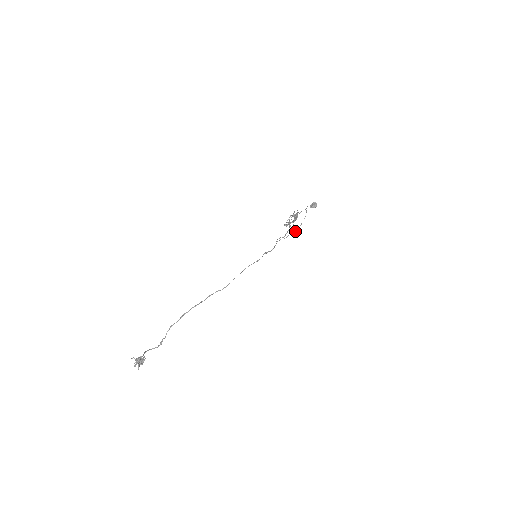
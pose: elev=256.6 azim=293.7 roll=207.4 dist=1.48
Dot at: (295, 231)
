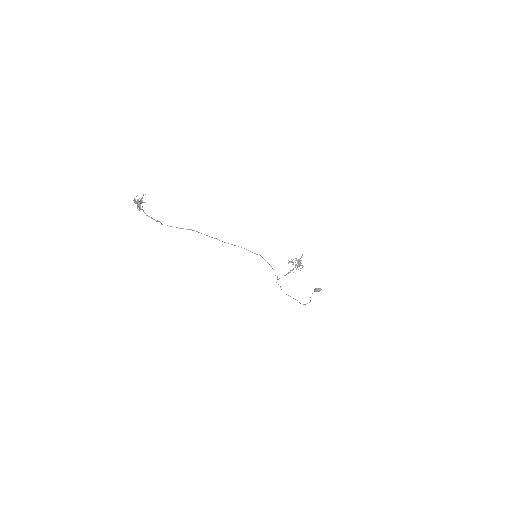
Dot at: occluded
